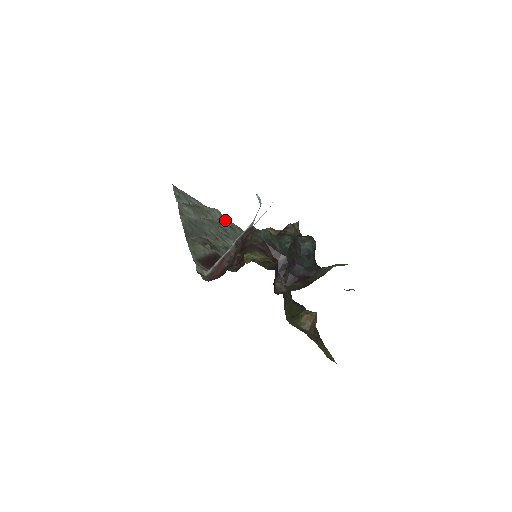
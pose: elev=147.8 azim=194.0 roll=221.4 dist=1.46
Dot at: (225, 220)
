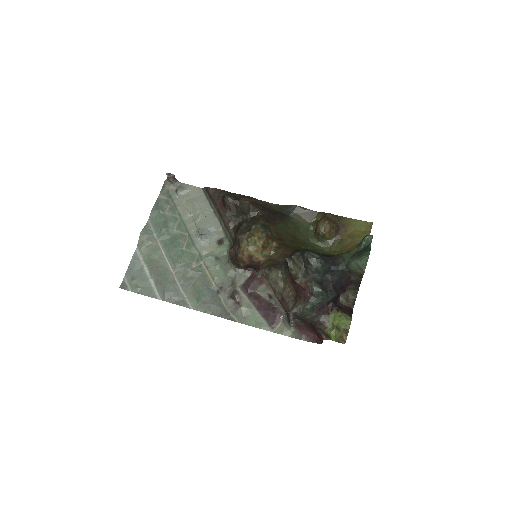
Dot at: (149, 224)
